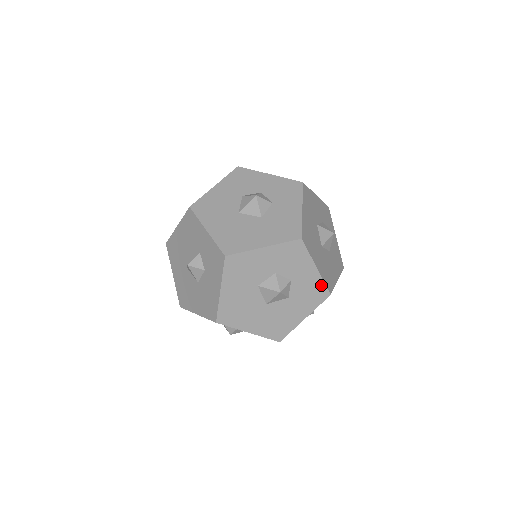
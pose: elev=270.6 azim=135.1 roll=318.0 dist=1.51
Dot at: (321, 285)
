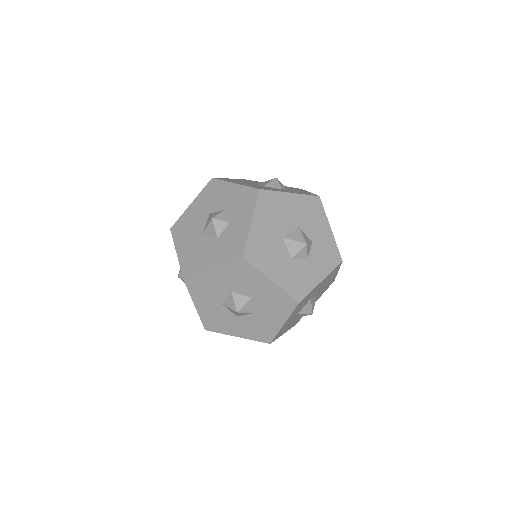
Dot at: (243, 242)
